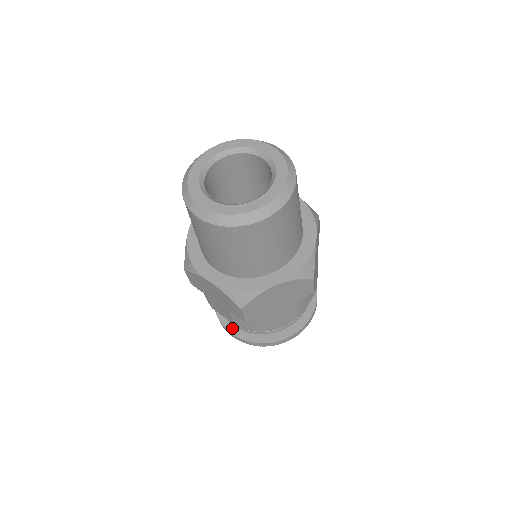
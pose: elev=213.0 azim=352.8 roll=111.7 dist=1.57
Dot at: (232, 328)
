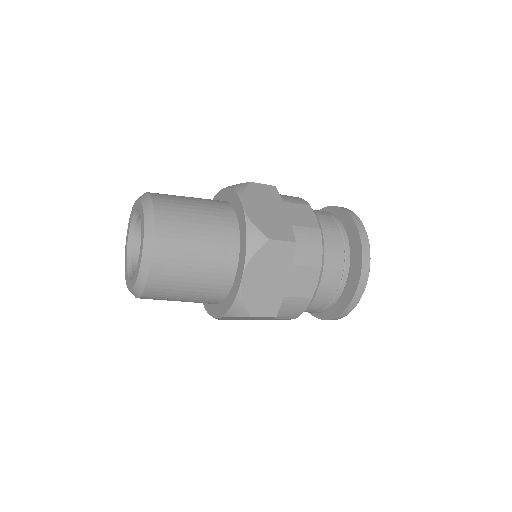
Dot at: occluded
